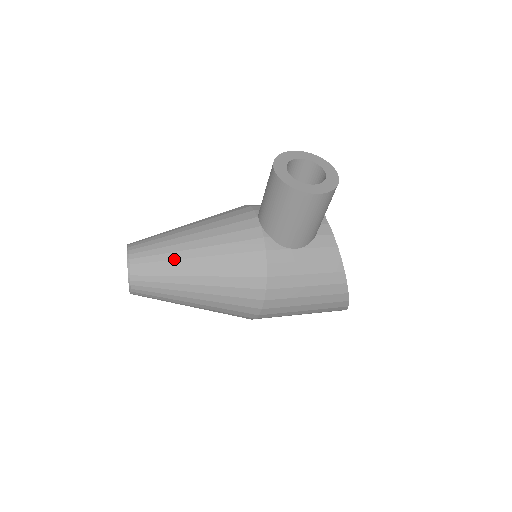
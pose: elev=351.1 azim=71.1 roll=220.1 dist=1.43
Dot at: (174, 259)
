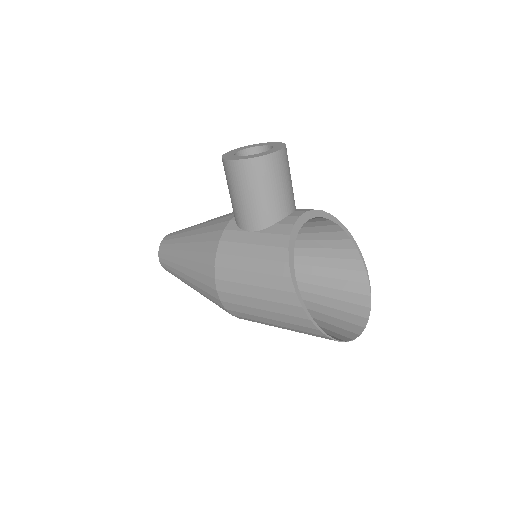
Dot at: (180, 237)
